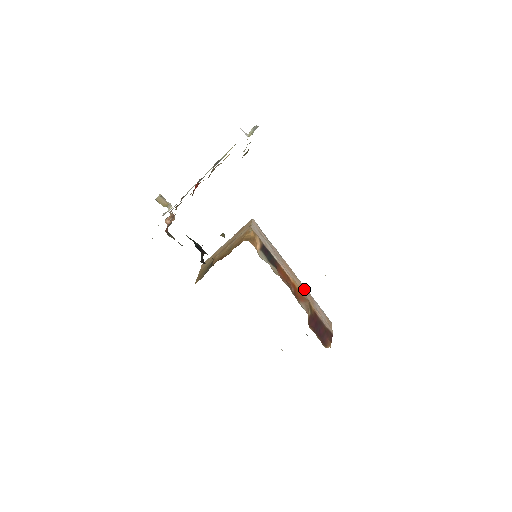
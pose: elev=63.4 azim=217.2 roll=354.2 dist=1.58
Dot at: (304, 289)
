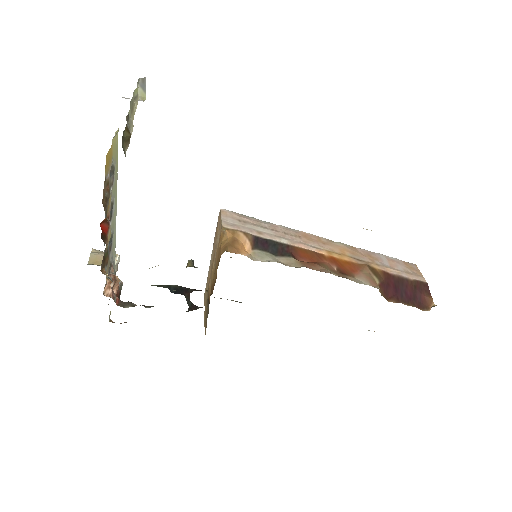
Dot at: (351, 250)
